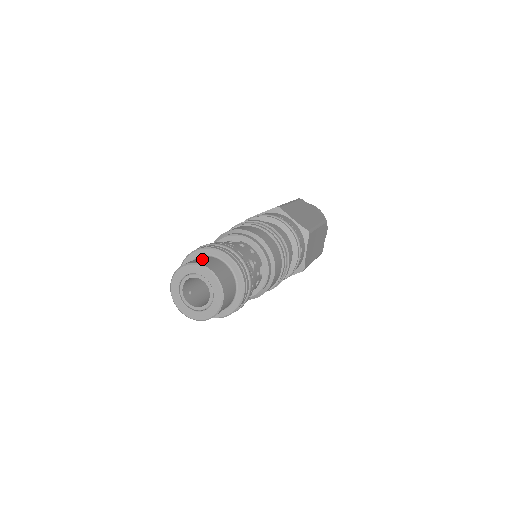
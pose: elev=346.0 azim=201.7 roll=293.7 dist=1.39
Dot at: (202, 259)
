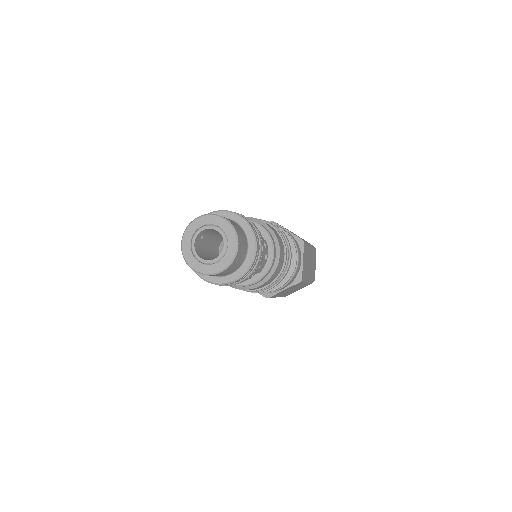
Dot at: (239, 228)
